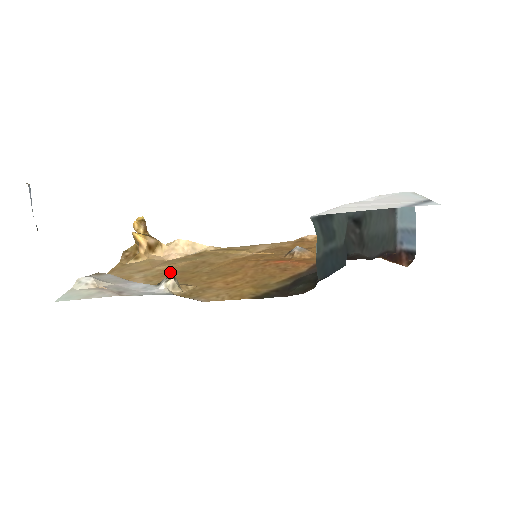
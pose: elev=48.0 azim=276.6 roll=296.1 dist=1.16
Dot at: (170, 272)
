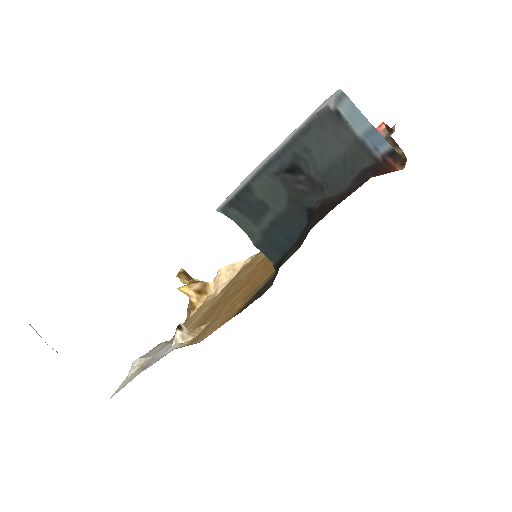
Dot at: (207, 312)
